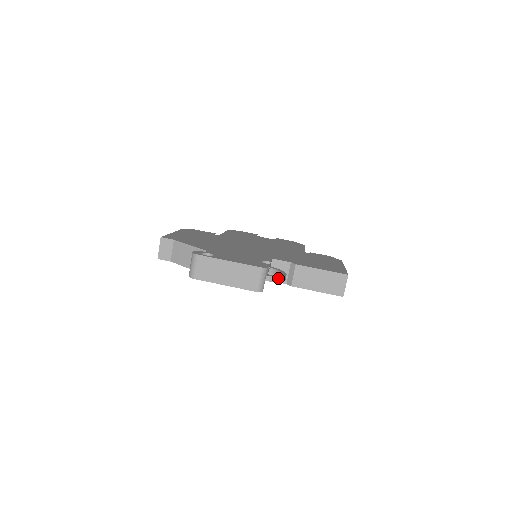
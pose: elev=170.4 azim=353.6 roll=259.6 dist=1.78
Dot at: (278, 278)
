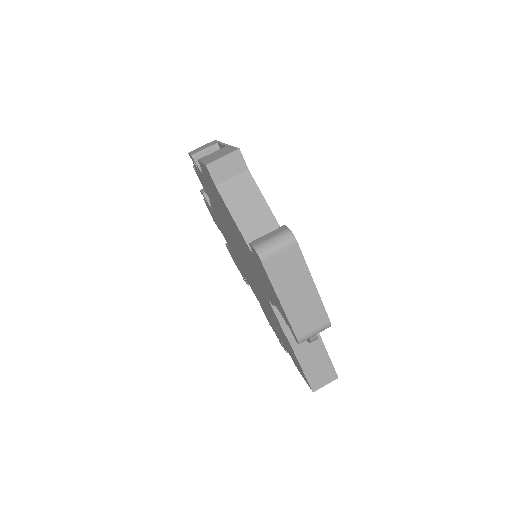
Dot at: (315, 339)
